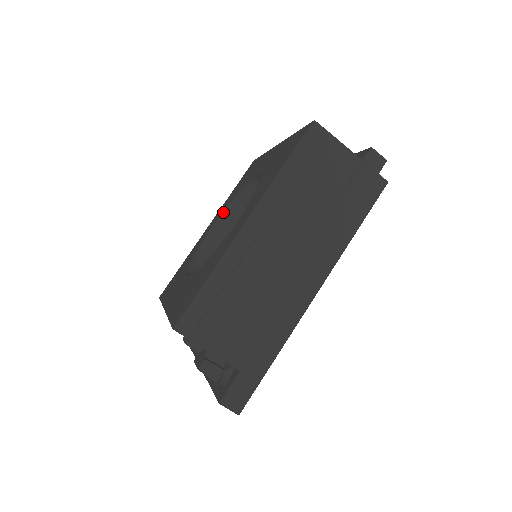
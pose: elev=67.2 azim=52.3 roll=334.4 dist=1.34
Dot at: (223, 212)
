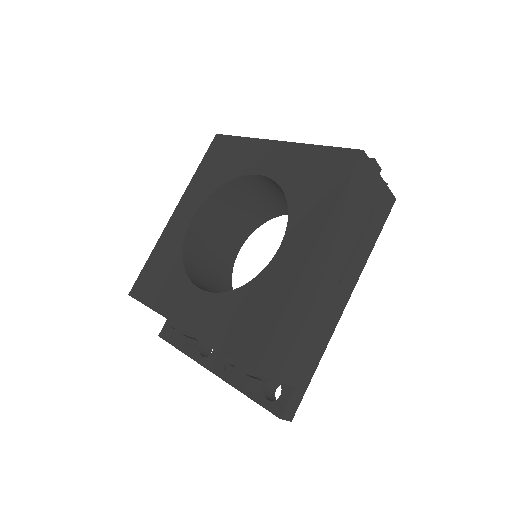
Dot at: (204, 202)
